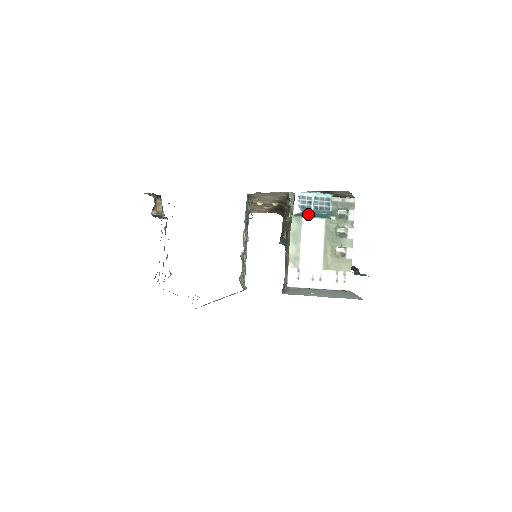
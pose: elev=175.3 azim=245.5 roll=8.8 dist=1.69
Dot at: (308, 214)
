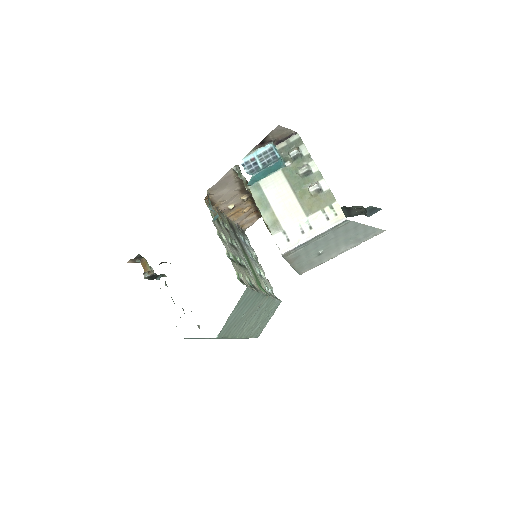
Dot at: (260, 175)
